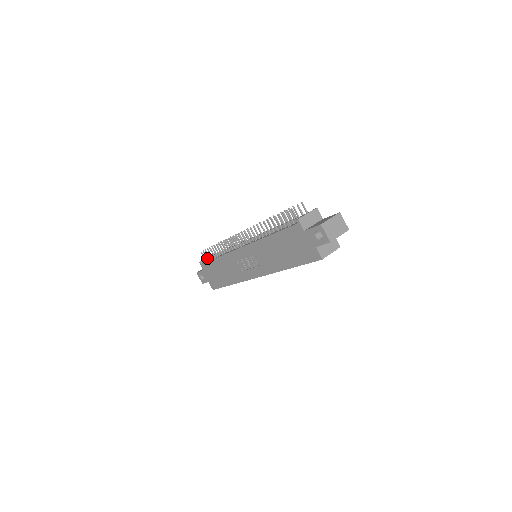
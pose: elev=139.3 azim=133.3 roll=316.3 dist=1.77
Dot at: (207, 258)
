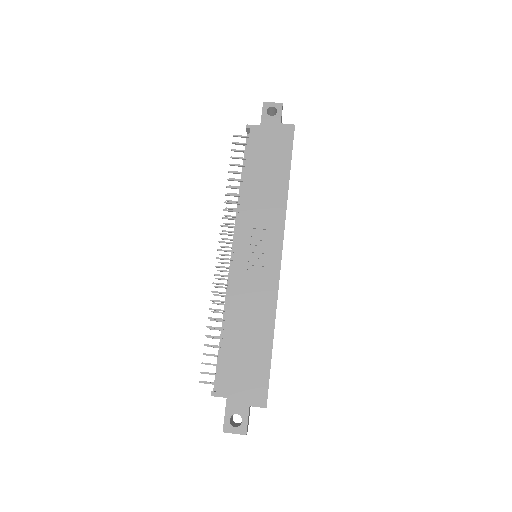
Dot at: (214, 374)
